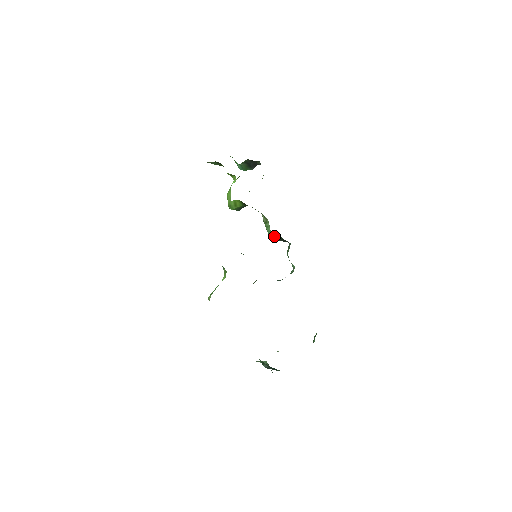
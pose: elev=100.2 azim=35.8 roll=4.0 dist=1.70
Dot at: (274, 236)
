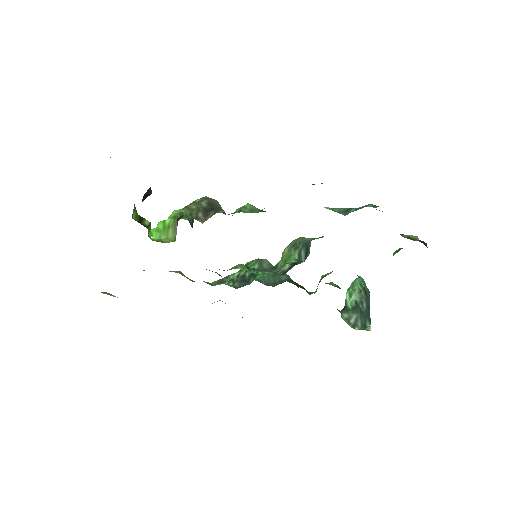
Dot at: occluded
